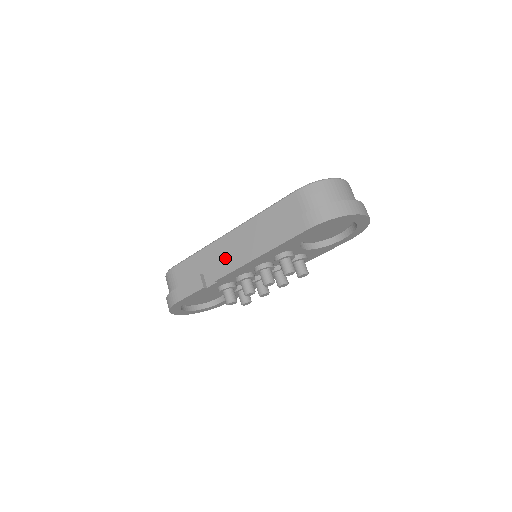
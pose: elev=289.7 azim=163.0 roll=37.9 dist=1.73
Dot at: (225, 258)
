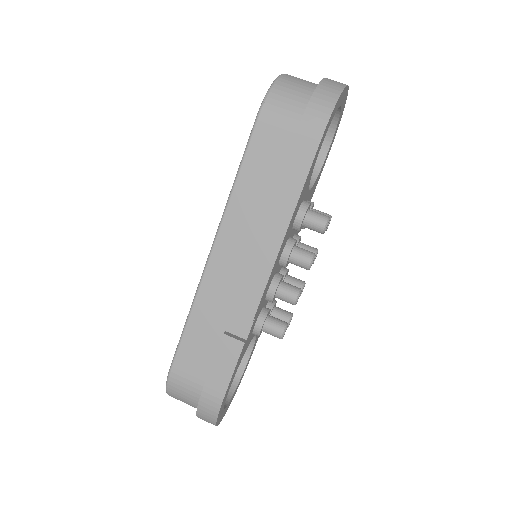
Dot at: (237, 282)
